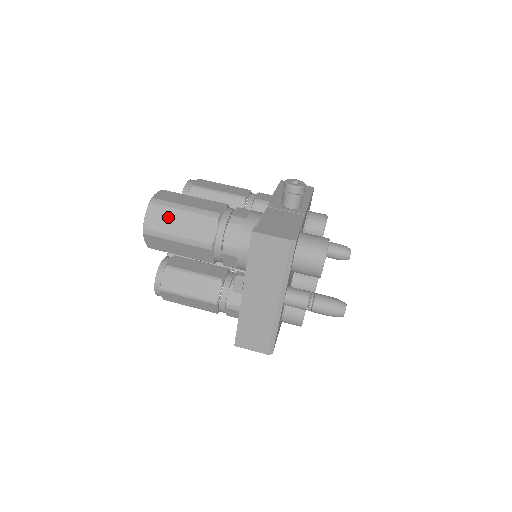
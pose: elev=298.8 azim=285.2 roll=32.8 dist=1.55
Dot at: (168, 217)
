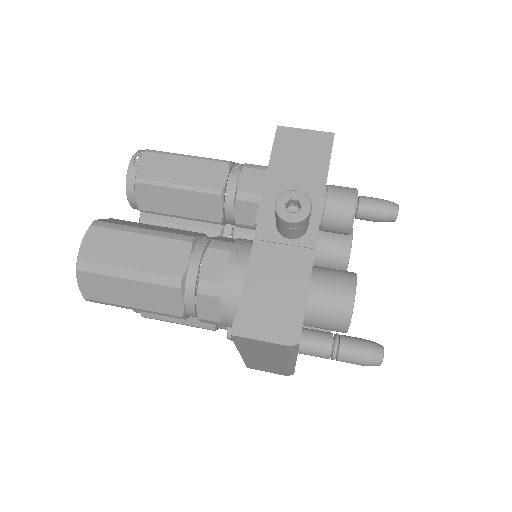
Dot at: (110, 287)
